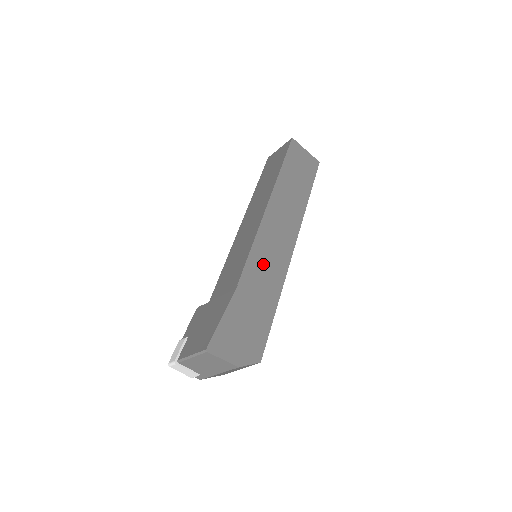
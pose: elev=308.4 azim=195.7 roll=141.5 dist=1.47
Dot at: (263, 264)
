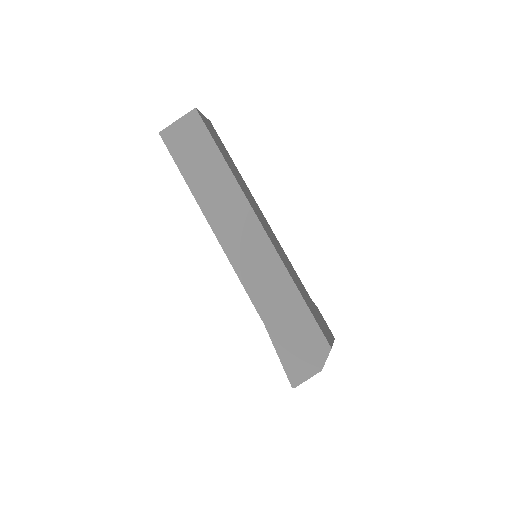
Dot at: (260, 280)
